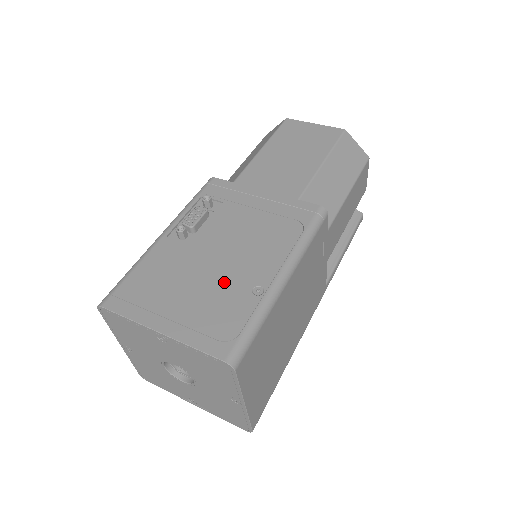
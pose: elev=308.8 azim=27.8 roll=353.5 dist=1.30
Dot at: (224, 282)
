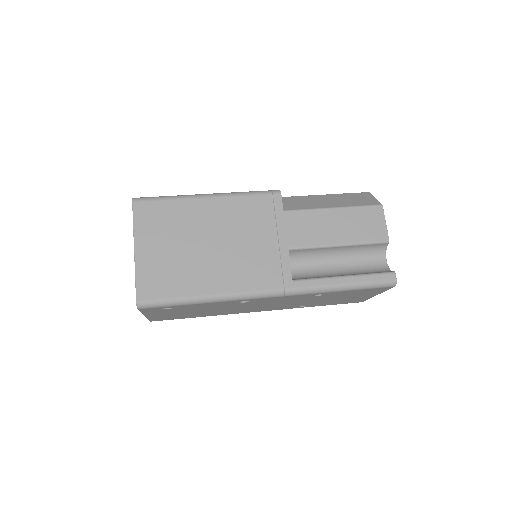
Dot at: occluded
